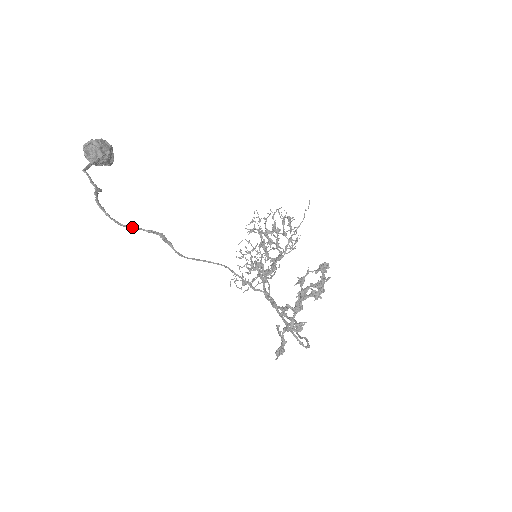
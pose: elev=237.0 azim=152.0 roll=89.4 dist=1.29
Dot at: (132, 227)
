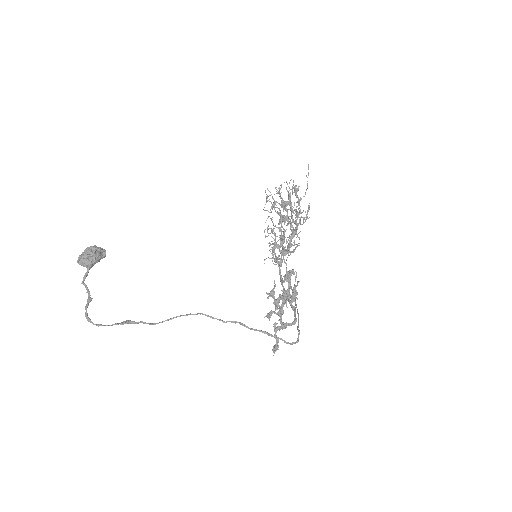
Dot at: (111, 325)
